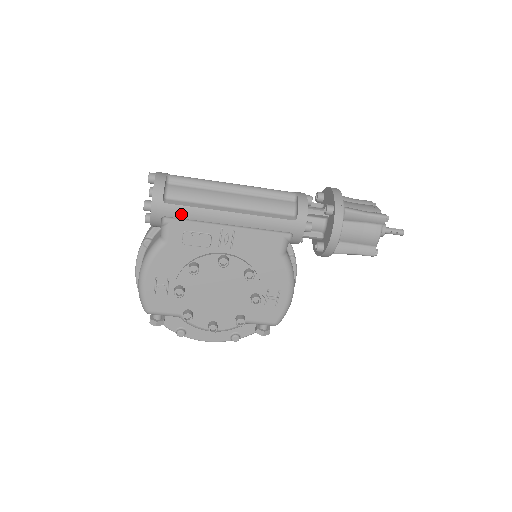
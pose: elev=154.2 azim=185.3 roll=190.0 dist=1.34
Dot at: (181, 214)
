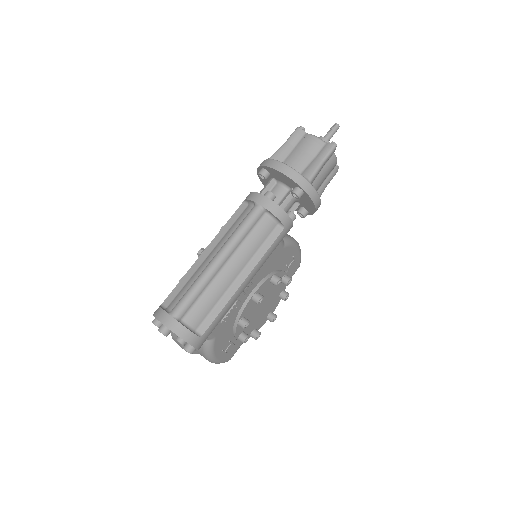
Dot at: (216, 324)
